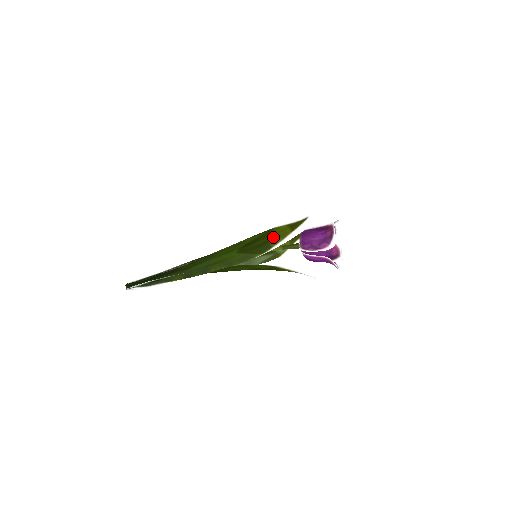
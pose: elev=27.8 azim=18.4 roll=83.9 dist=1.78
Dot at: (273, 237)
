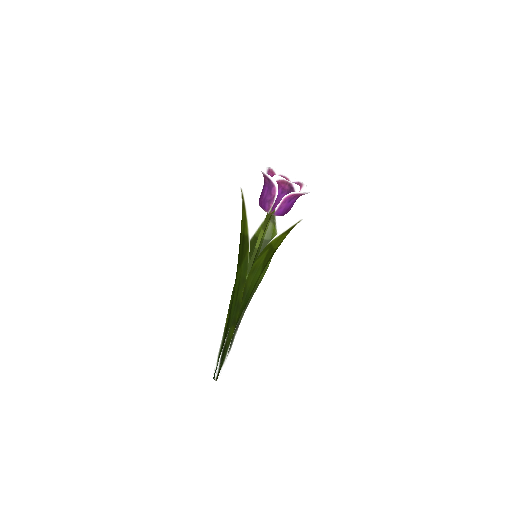
Dot at: (242, 229)
